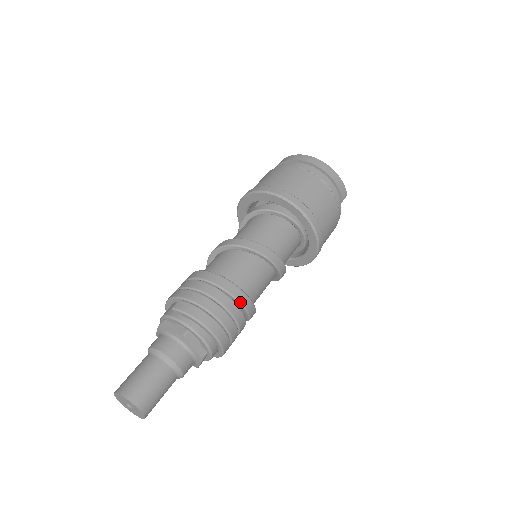
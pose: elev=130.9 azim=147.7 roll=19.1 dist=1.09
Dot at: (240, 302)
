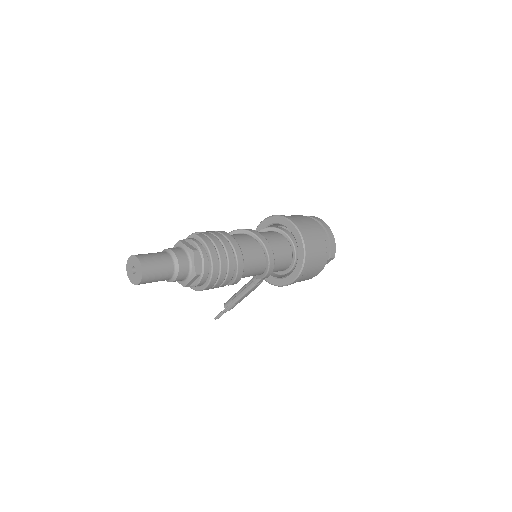
Dot at: (237, 259)
